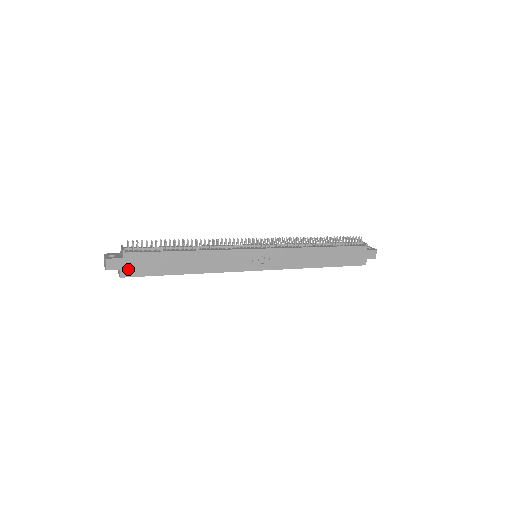
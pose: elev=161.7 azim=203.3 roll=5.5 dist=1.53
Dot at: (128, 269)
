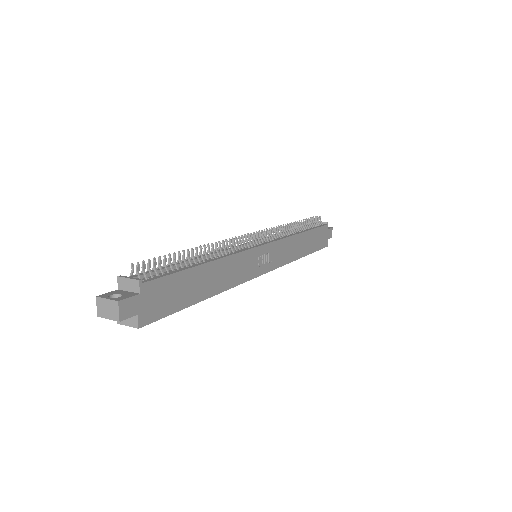
Dot at: (147, 311)
